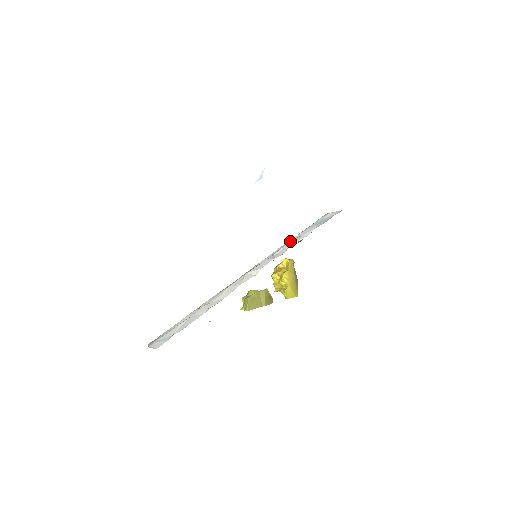
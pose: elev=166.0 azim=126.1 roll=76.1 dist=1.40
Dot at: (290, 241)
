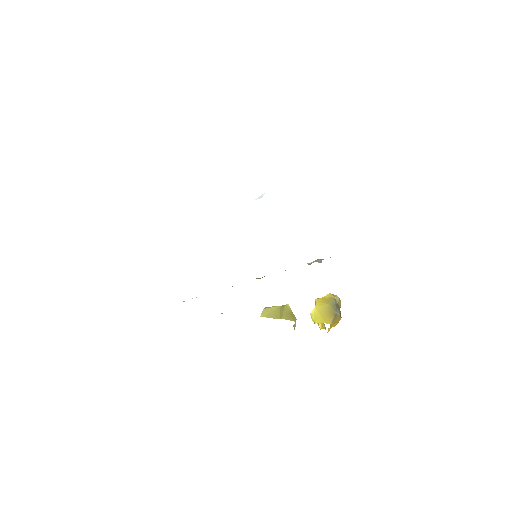
Dot at: occluded
